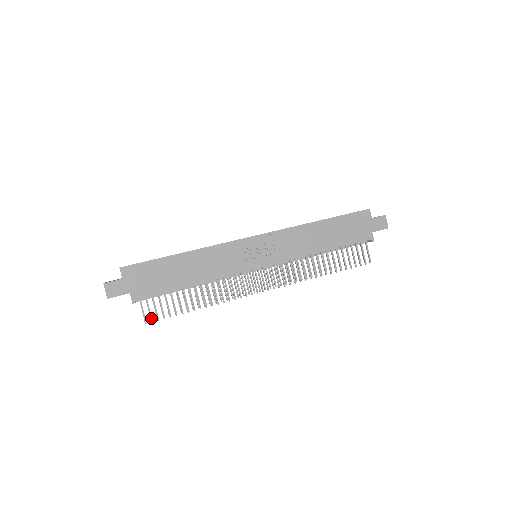
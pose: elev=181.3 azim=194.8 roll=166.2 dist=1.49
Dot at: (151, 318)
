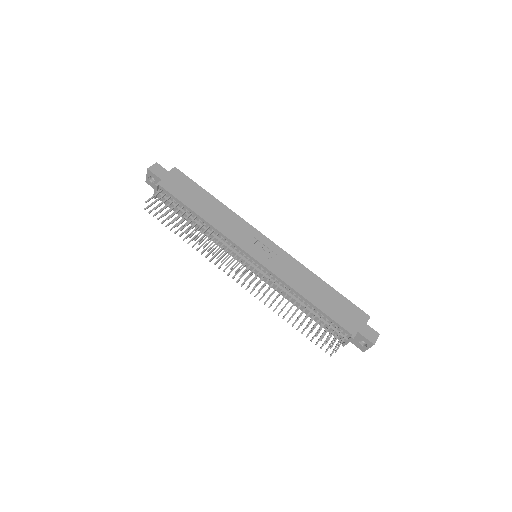
Dot at: (153, 203)
